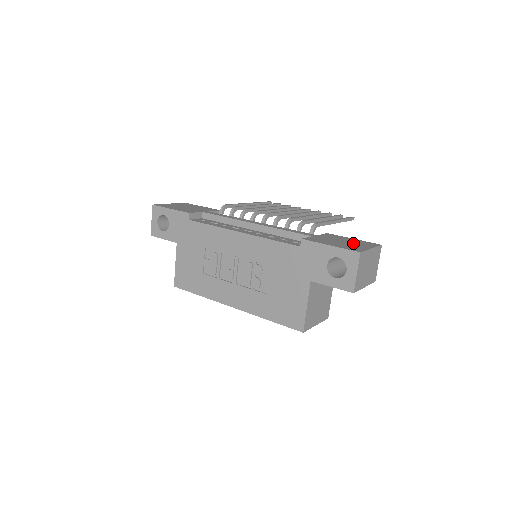
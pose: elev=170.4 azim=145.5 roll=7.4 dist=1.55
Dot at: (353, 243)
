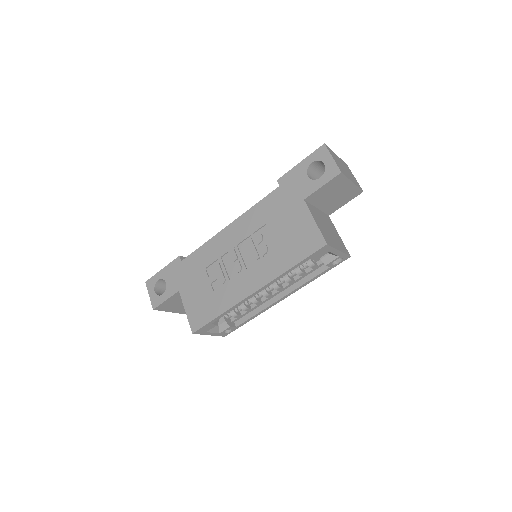
Dot at: occluded
